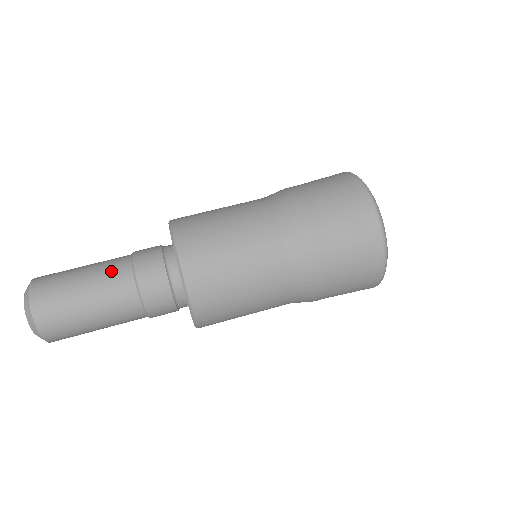
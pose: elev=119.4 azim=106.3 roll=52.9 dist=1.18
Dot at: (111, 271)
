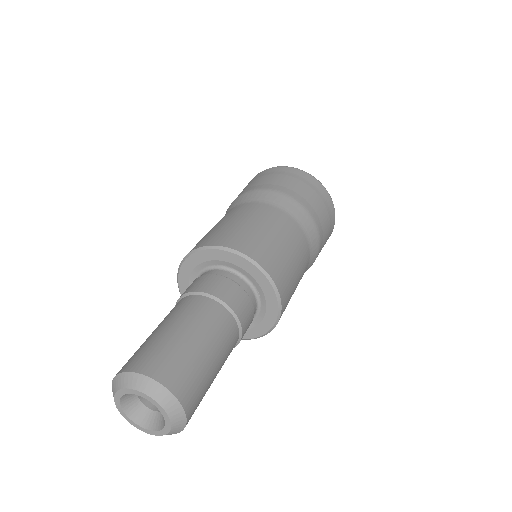
Dot at: (207, 316)
